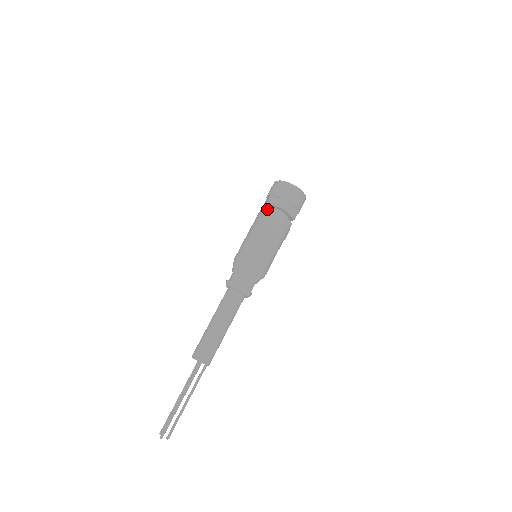
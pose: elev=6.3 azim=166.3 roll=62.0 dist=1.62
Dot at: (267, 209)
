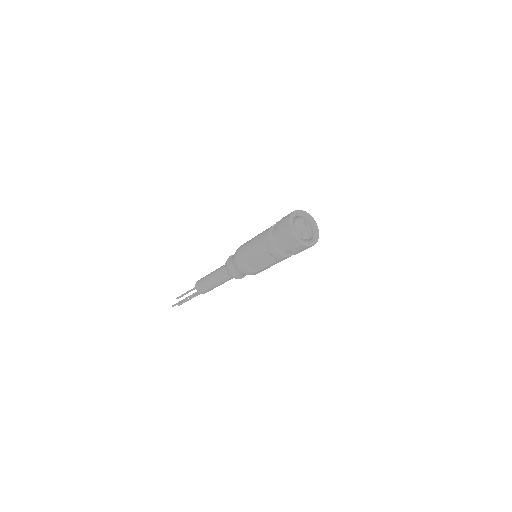
Dot at: (268, 241)
